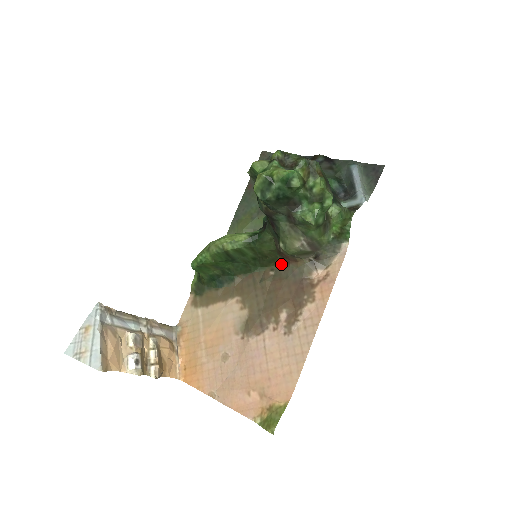
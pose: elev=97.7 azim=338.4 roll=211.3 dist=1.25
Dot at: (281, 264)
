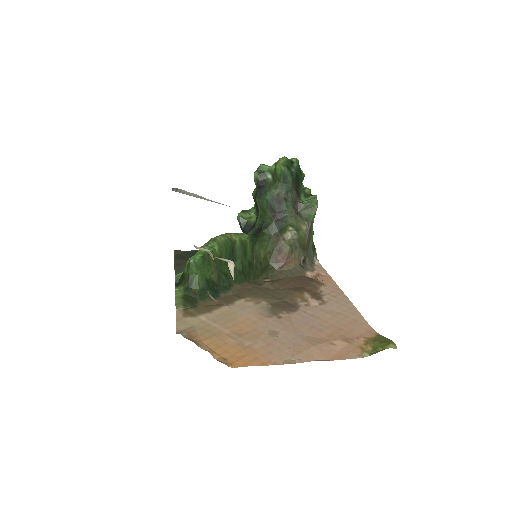
Dot at: (273, 272)
